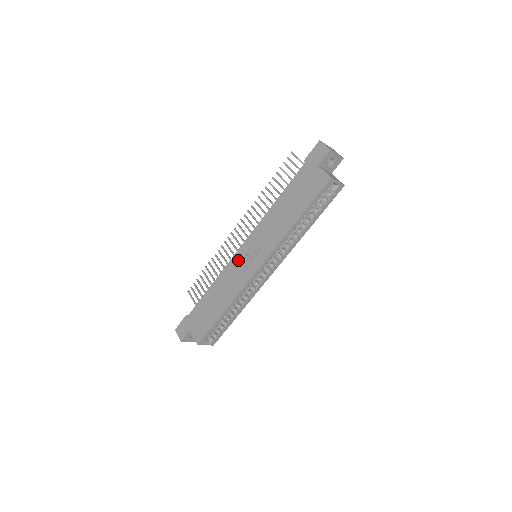
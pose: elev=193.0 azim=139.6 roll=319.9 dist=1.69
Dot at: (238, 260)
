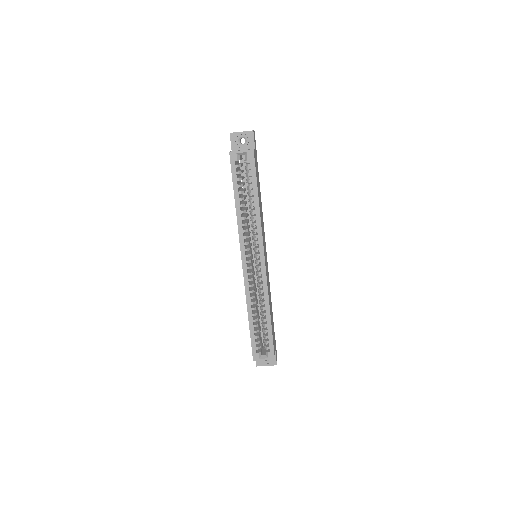
Dot at: occluded
